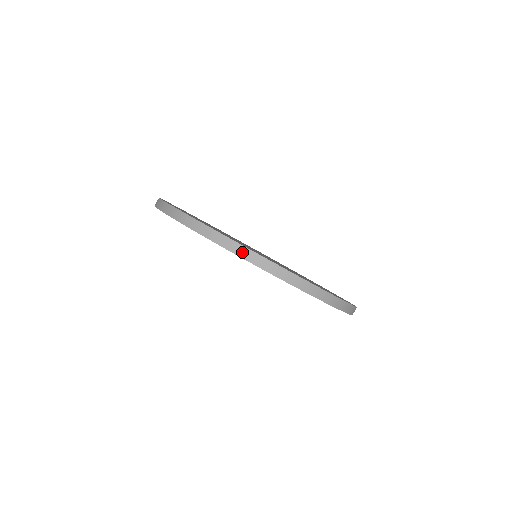
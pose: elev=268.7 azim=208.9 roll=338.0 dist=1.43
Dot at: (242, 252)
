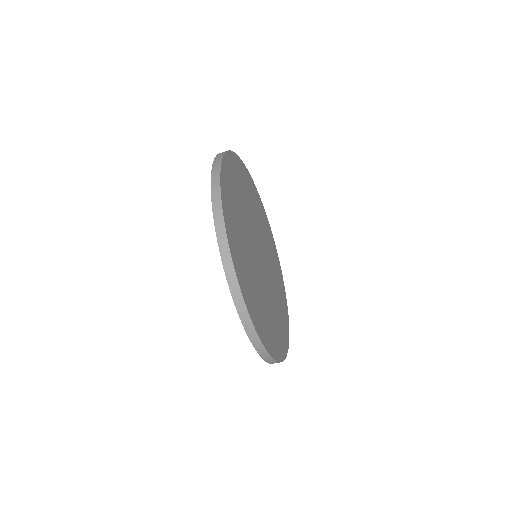
Dot at: occluded
